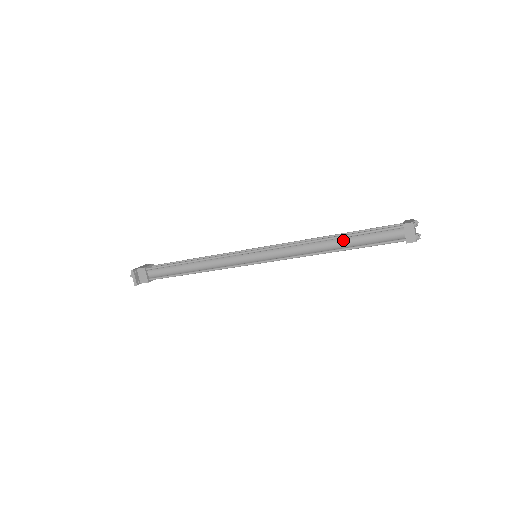
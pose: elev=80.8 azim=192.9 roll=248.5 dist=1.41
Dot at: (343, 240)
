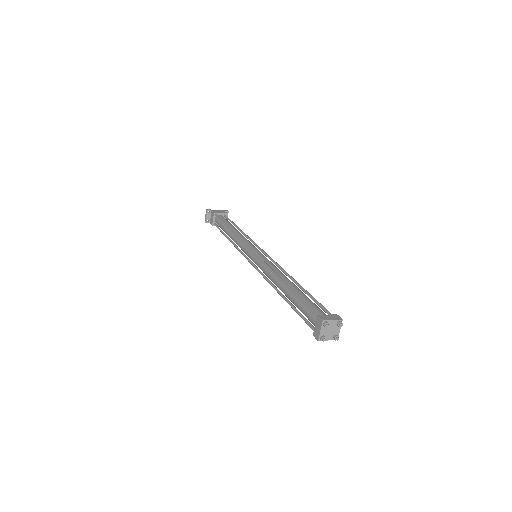
Dot at: (289, 291)
